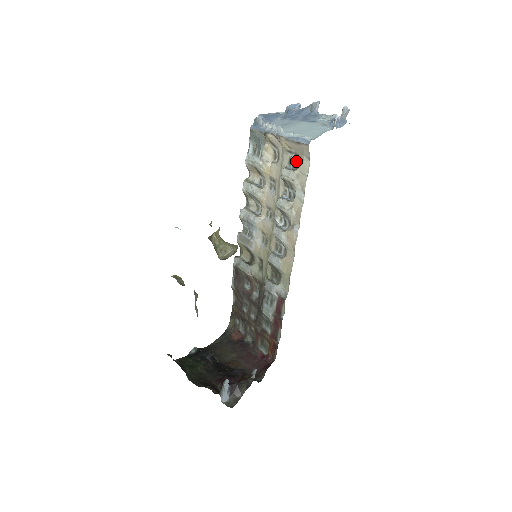
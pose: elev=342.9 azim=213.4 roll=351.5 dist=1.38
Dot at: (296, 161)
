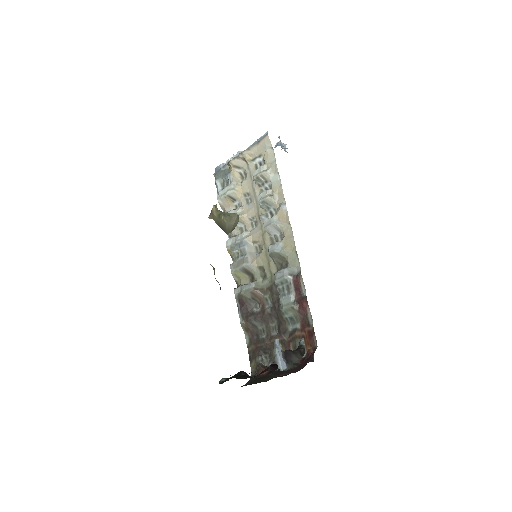
Dot at: (262, 162)
